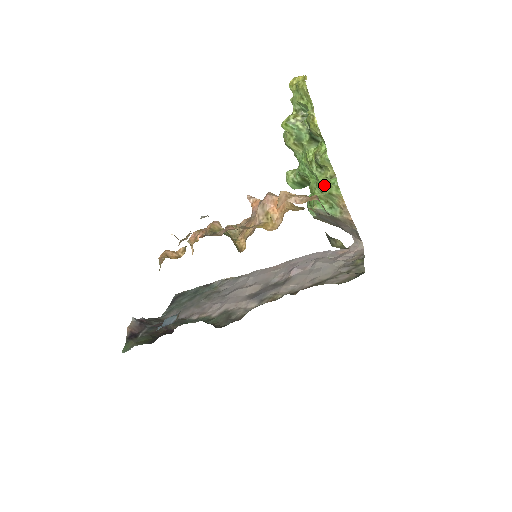
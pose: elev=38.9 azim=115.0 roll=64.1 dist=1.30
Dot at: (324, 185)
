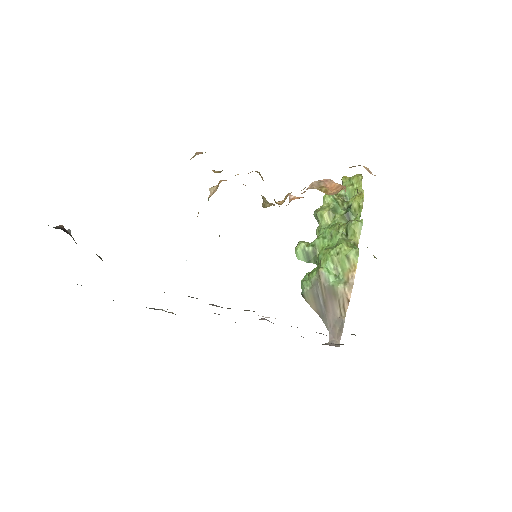
Dot at: (345, 247)
